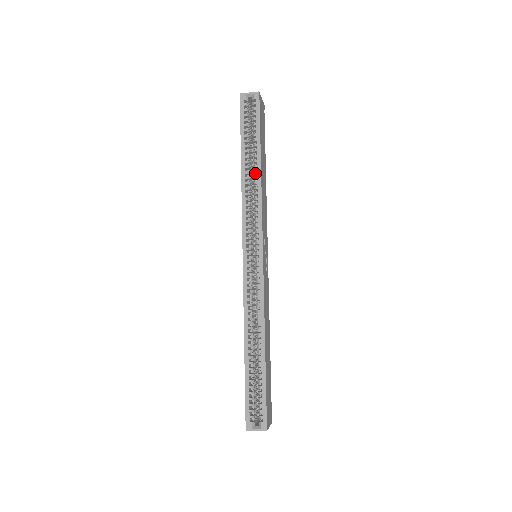
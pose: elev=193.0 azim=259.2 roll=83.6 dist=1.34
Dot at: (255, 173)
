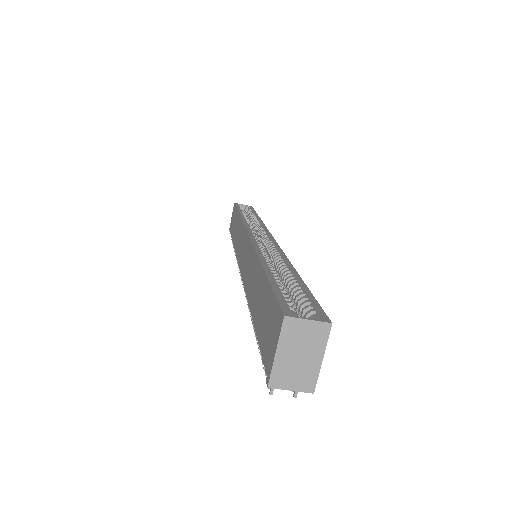
Dot at: occluded
